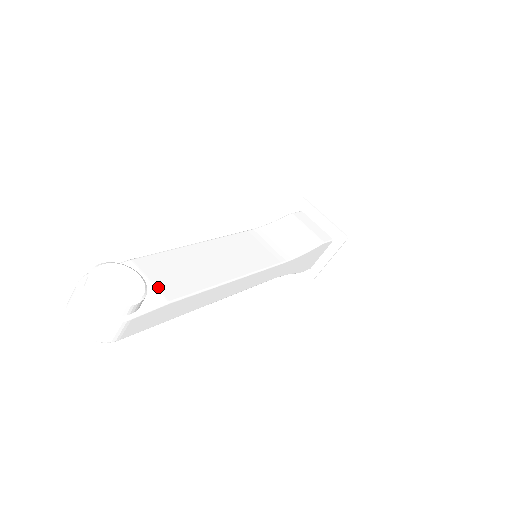
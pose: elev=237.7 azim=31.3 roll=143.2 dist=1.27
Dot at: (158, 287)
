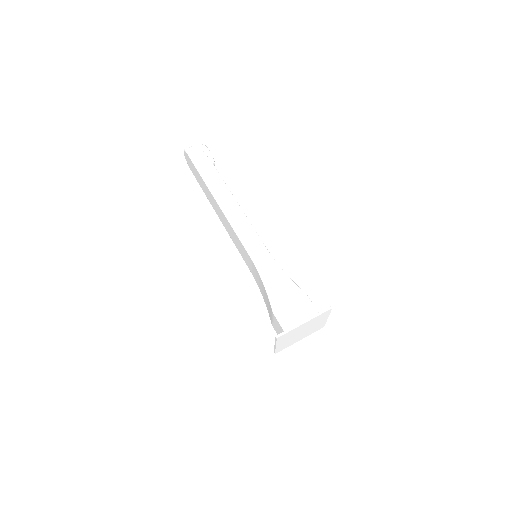
Dot at: occluded
